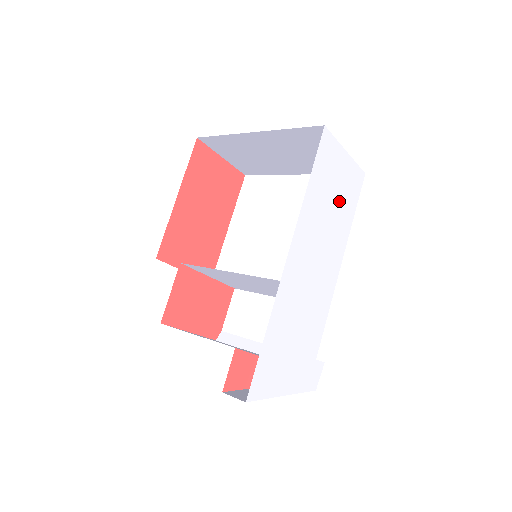
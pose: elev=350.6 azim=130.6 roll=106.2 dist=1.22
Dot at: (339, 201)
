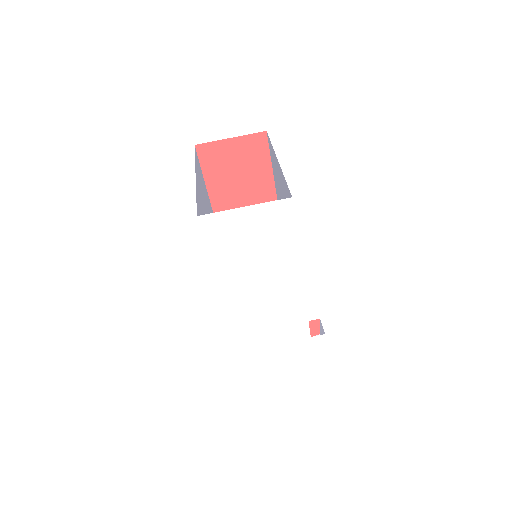
Dot at: (264, 244)
